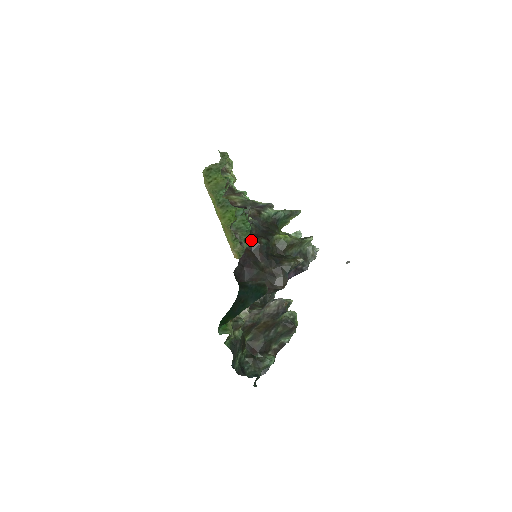
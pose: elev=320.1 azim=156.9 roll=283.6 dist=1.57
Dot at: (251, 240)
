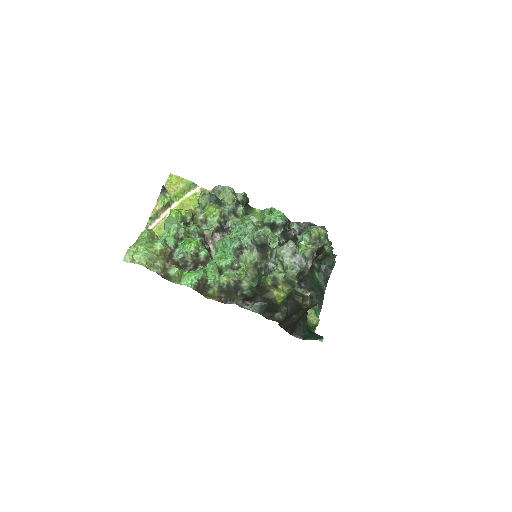
Dot at: occluded
